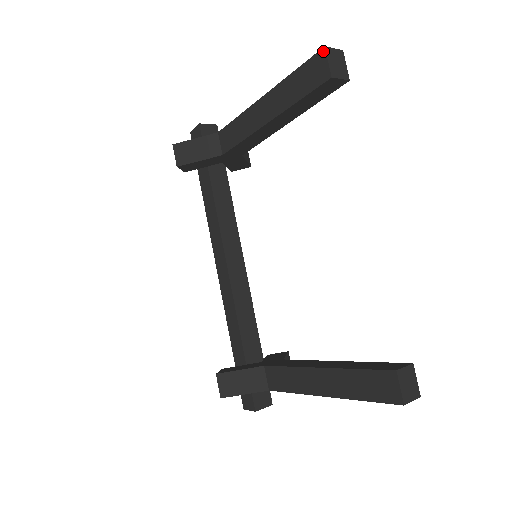
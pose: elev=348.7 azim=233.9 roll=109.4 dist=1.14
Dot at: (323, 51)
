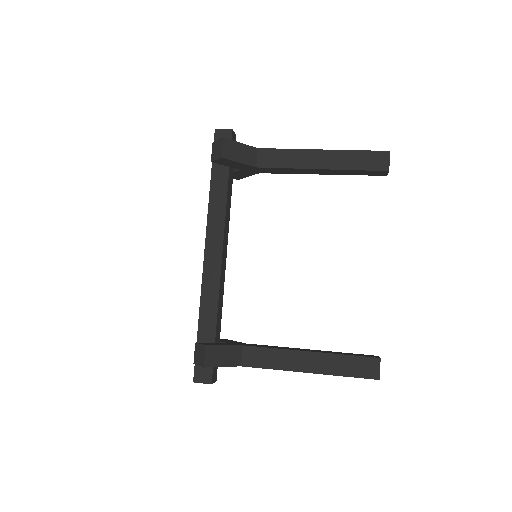
Dot at: (388, 153)
